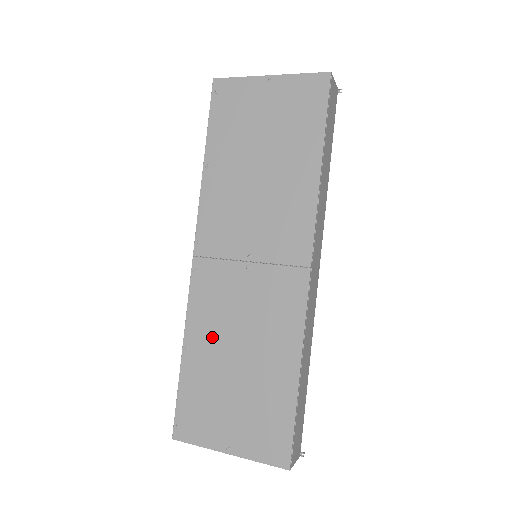
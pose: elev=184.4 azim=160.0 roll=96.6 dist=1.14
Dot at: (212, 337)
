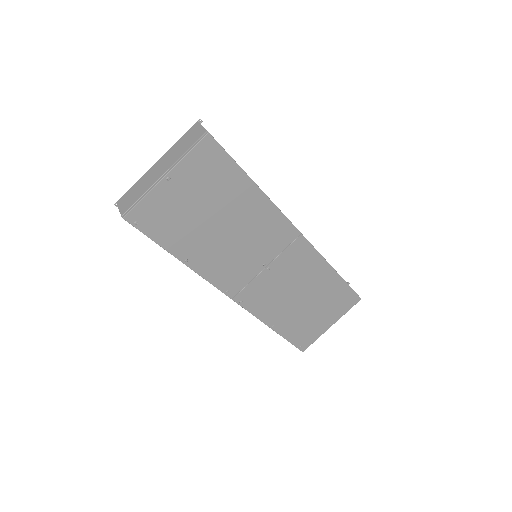
Dot at: (281, 309)
